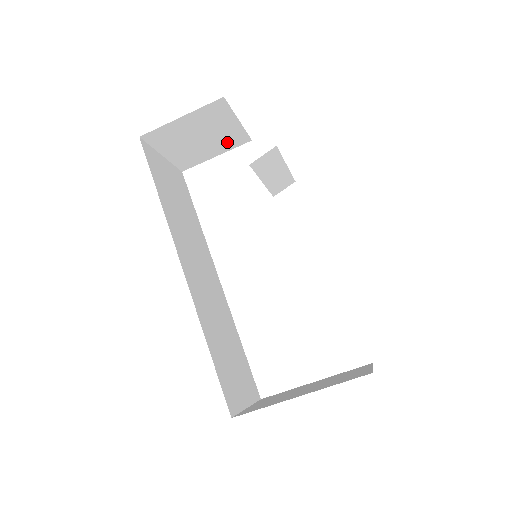
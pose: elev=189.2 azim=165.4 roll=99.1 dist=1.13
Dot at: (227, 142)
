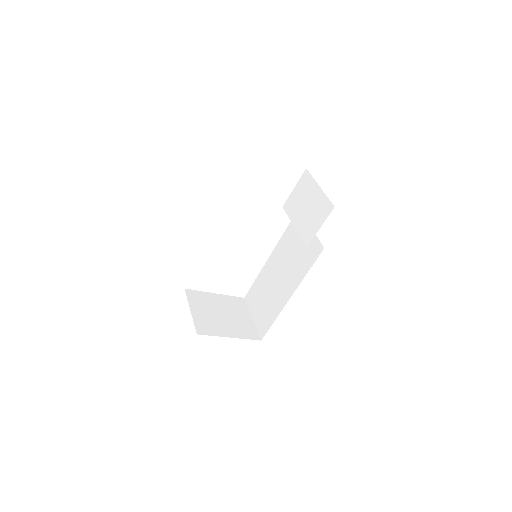
Dot at: occluded
